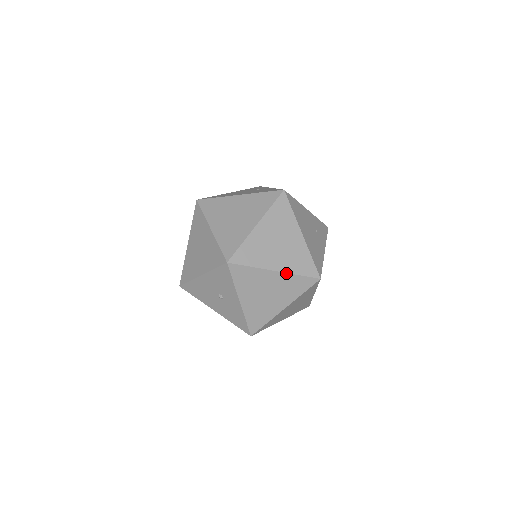
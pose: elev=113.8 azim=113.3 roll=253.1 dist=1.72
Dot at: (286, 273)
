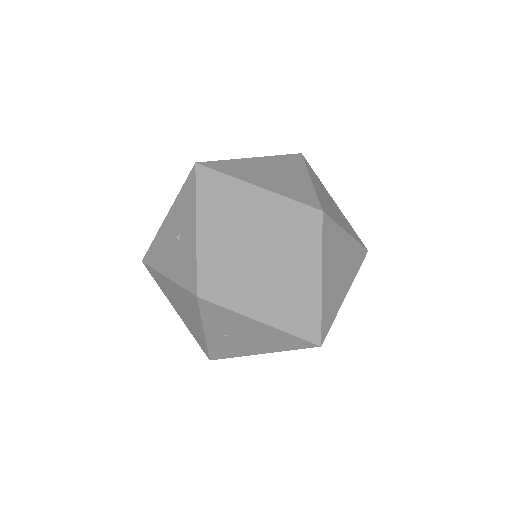
Dot at: (271, 192)
